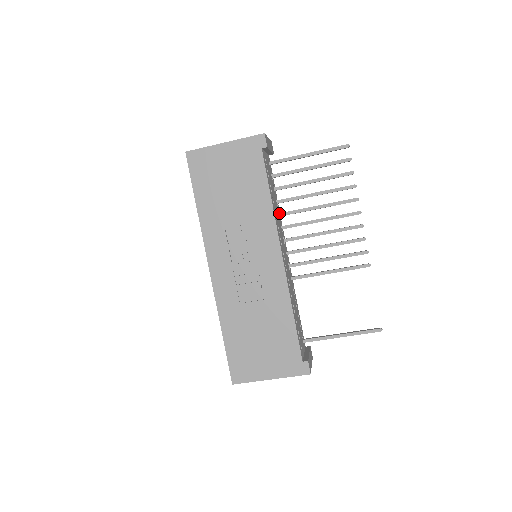
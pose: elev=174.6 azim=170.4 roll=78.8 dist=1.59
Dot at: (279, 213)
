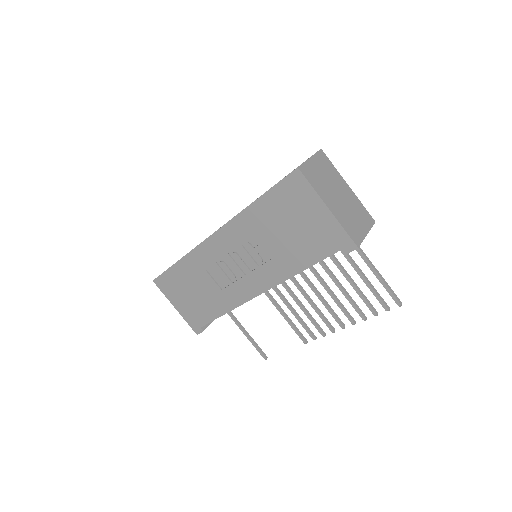
Dot at: occluded
